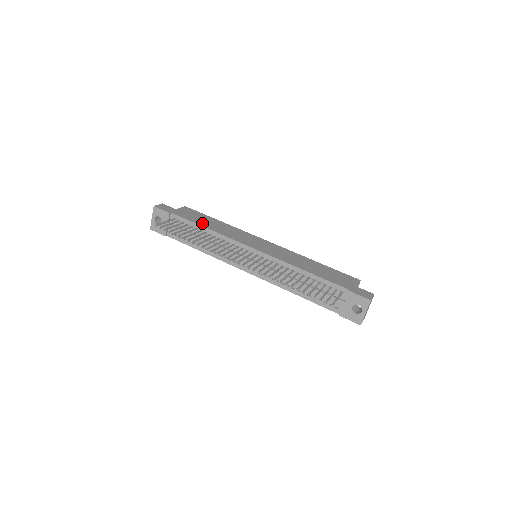
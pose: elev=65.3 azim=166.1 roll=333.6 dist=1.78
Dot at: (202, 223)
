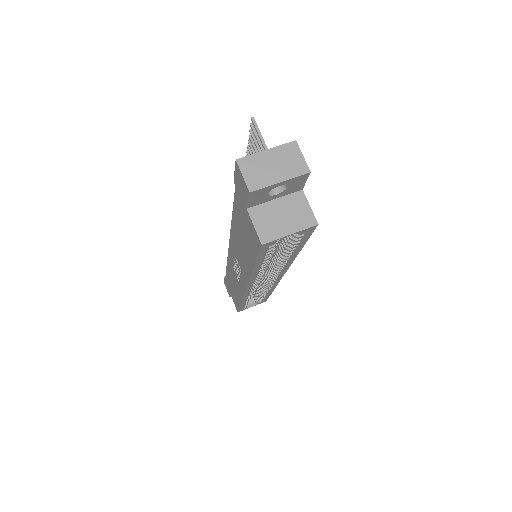
Dot at: occluded
